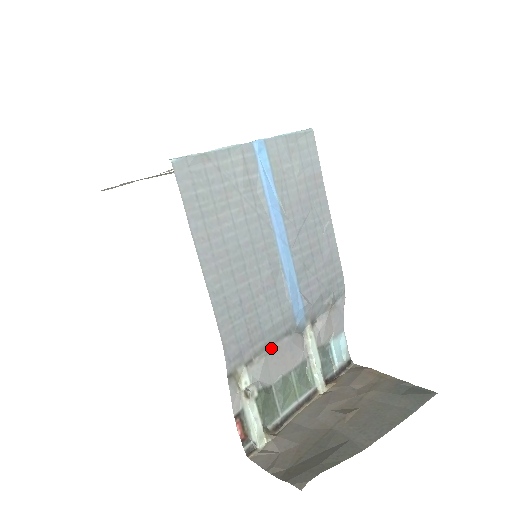
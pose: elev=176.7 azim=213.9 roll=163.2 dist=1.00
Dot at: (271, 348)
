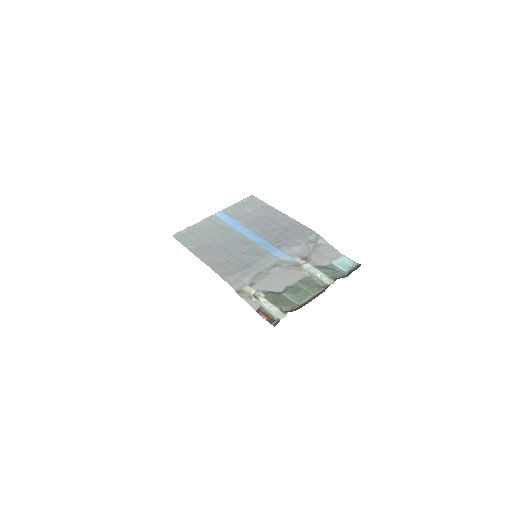
Dot at: (265, 274)
